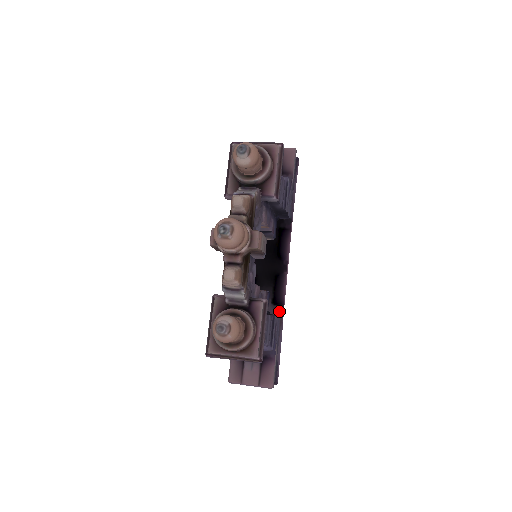
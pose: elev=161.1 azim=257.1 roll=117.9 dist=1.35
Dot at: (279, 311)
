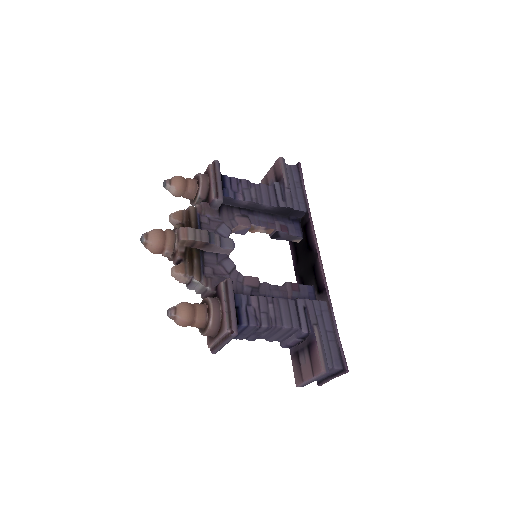
Dot at: (324, 297)
